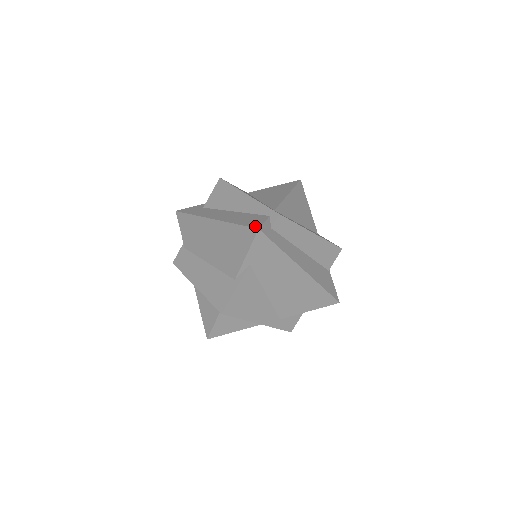
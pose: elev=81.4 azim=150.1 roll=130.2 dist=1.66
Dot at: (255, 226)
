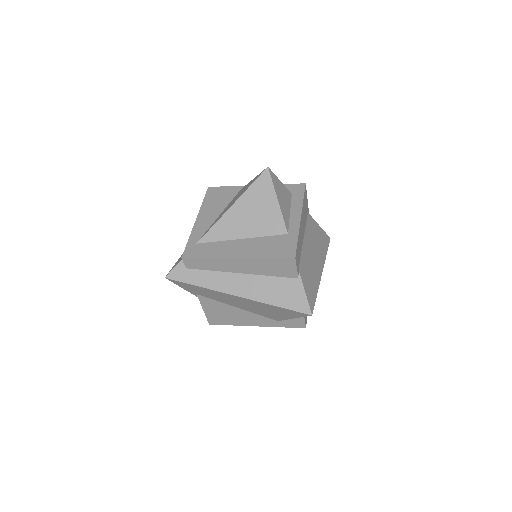
Dot at: (169, 271)
